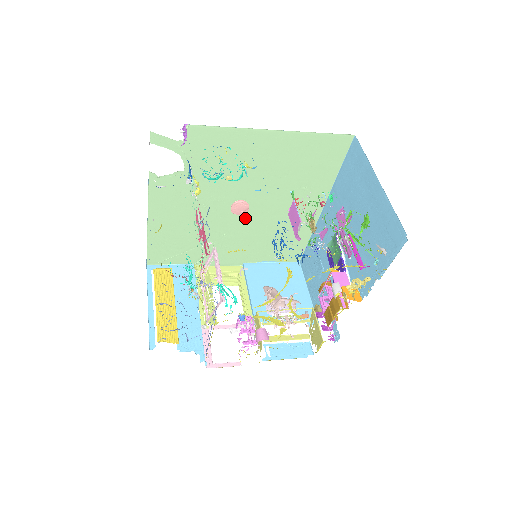
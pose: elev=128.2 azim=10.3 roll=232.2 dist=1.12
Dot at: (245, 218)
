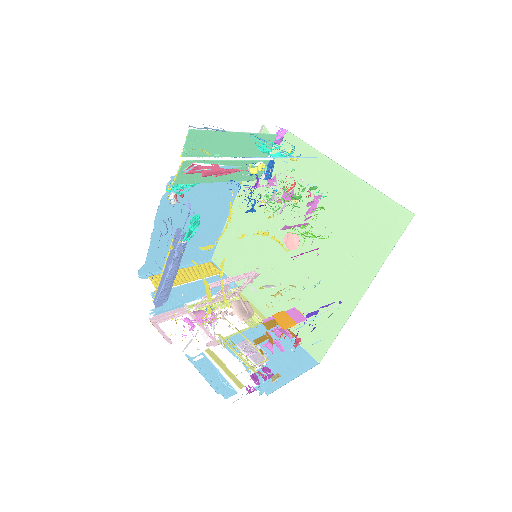
Dot at: occluded
